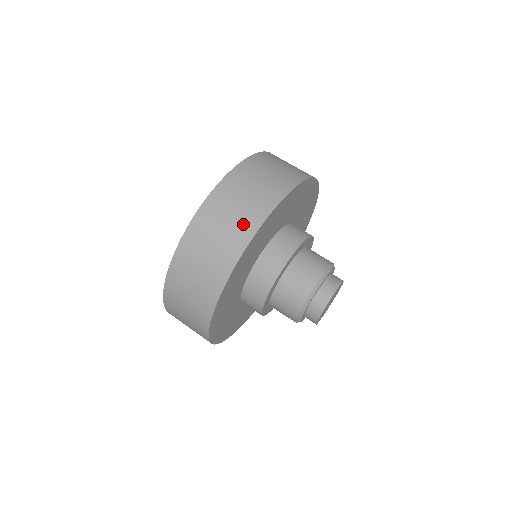
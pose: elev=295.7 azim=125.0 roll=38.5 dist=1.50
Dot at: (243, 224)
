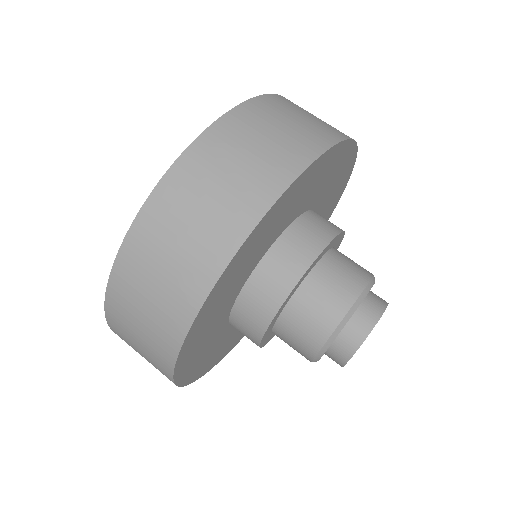
Dot at: (296, 144)
